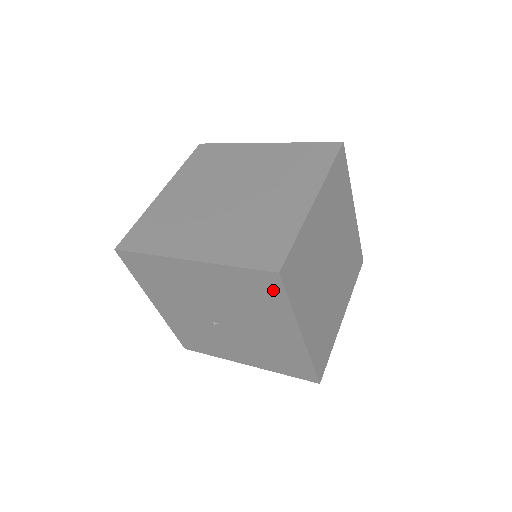
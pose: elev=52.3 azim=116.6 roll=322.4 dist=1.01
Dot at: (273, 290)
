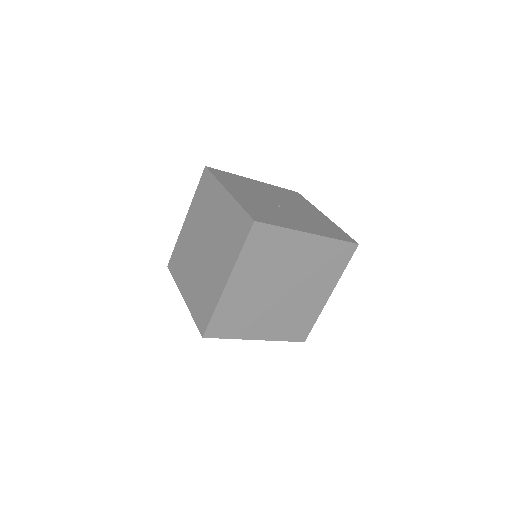
Dot at: occluded
